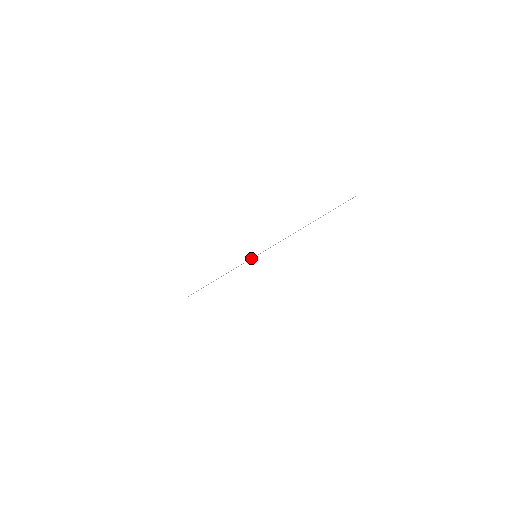
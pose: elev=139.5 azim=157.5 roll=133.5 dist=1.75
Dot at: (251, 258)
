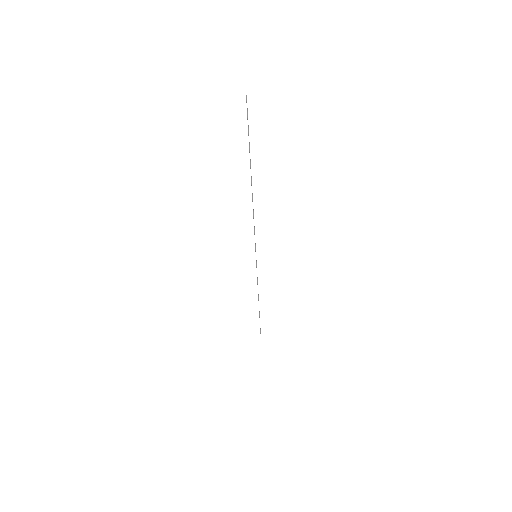
Dot at: occluded
